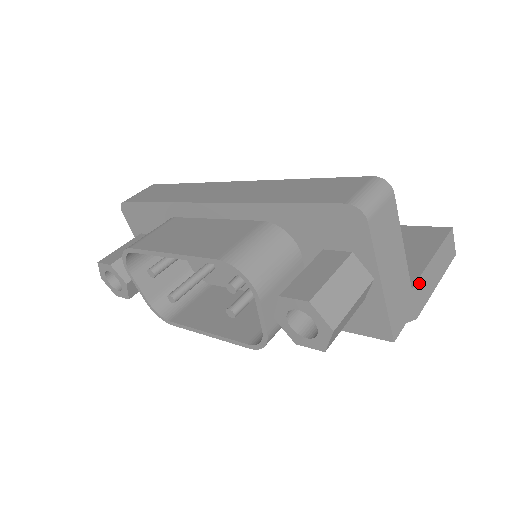
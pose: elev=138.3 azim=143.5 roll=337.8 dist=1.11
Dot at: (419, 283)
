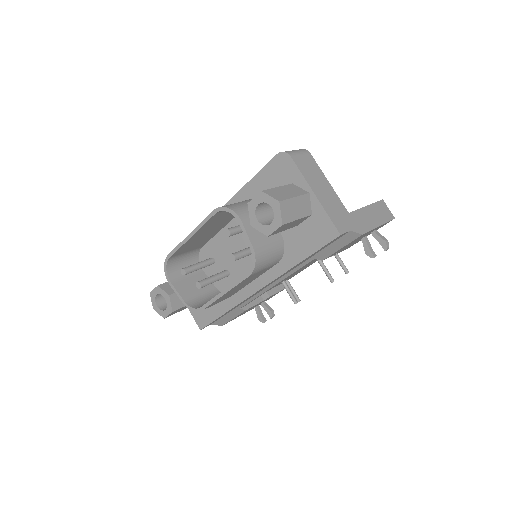
Dot at: (356, 214)
